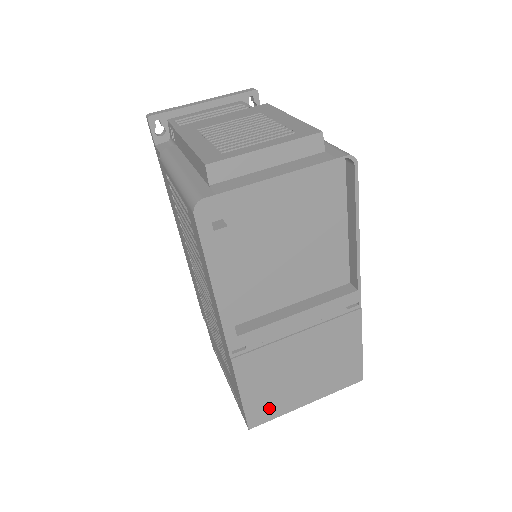
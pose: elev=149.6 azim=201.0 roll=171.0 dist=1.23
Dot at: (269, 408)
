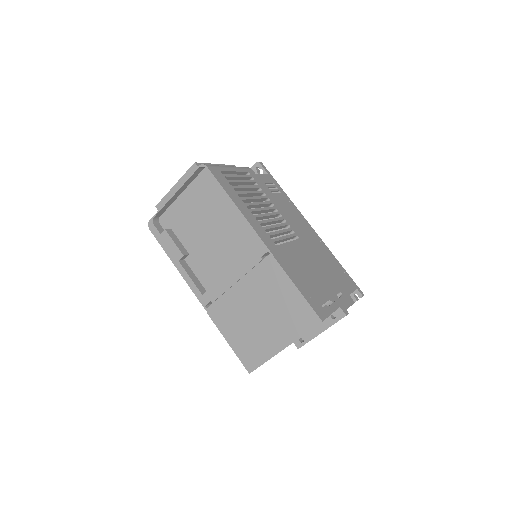
Dot at: (254, 353)
